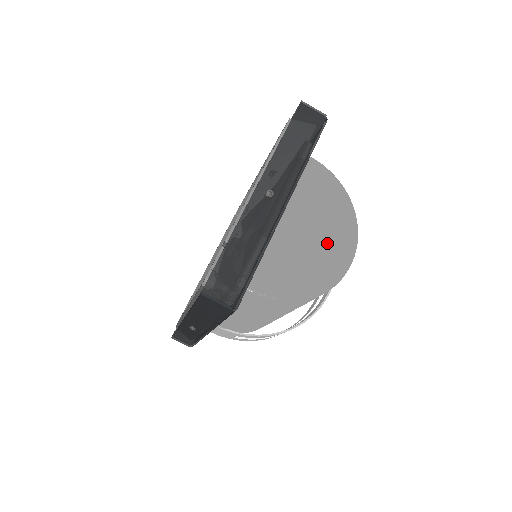
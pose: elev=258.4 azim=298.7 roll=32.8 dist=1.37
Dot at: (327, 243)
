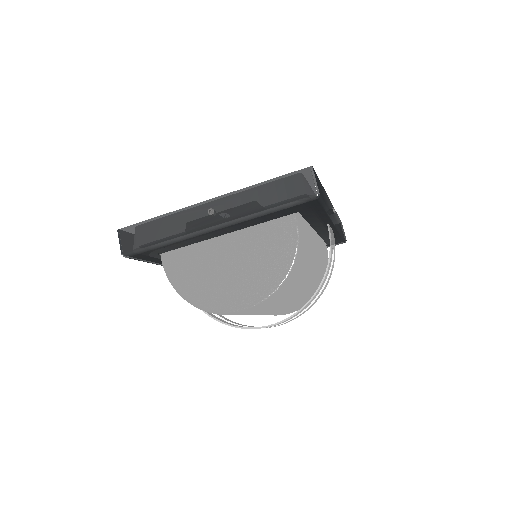
Dot at: (236, 283)
